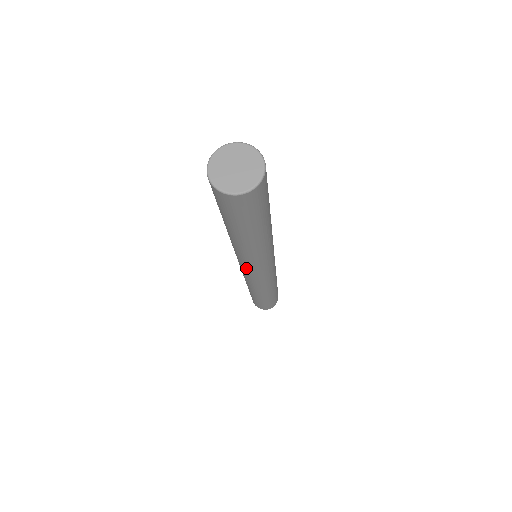
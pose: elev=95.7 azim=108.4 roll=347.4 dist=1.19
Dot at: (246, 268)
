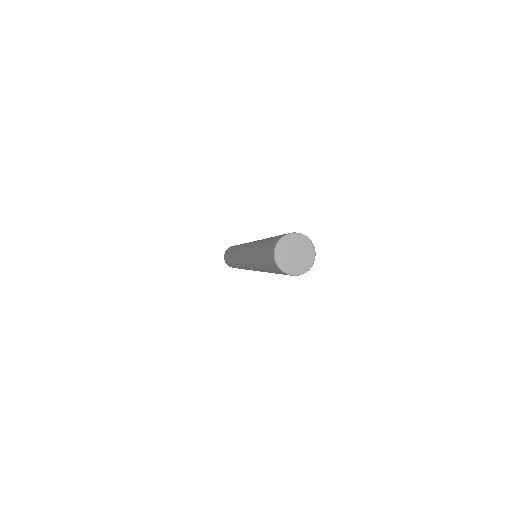
Dot at: occluded
